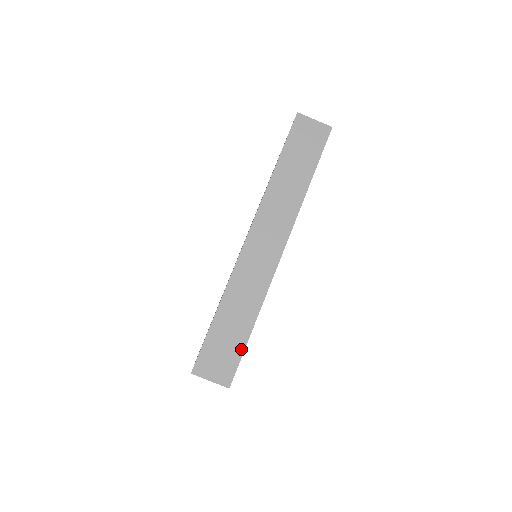
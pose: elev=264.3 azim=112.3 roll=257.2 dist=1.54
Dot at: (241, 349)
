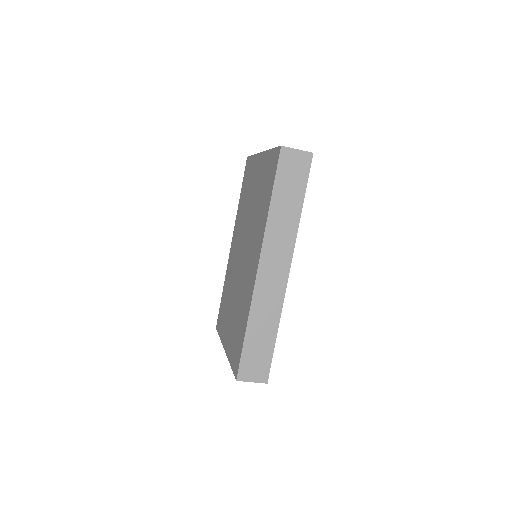
Dot at: (271, 354)
